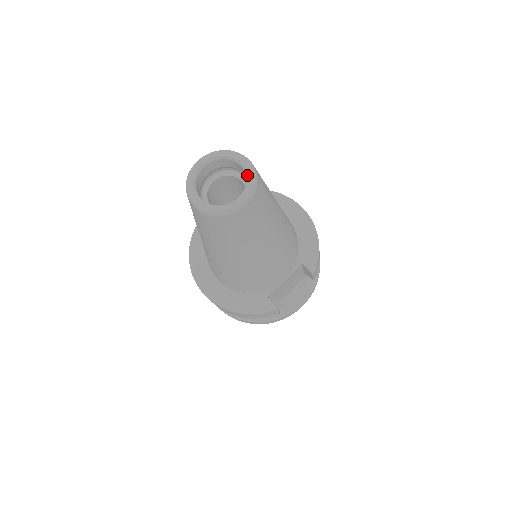
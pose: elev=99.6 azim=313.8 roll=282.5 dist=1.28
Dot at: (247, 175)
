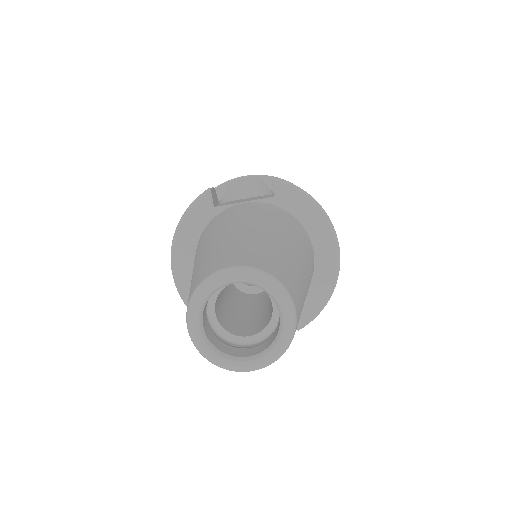
Dot at: (278, 340)
